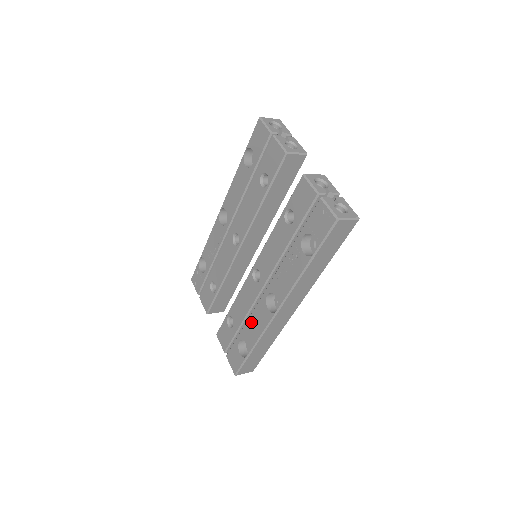
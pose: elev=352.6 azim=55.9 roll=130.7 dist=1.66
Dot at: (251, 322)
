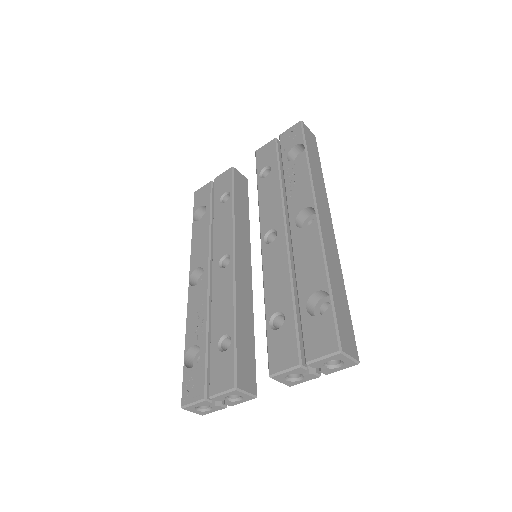
Dot at: (301, 266)
